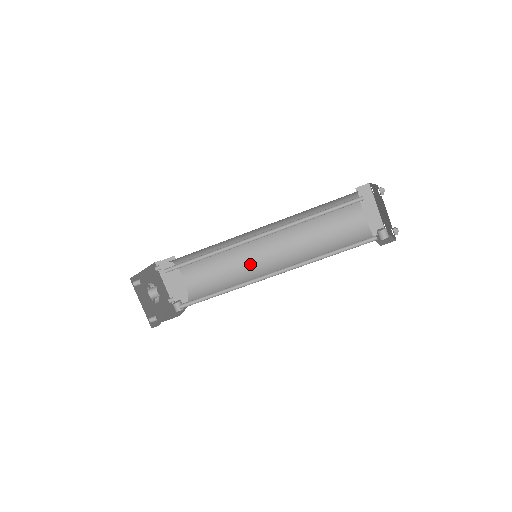
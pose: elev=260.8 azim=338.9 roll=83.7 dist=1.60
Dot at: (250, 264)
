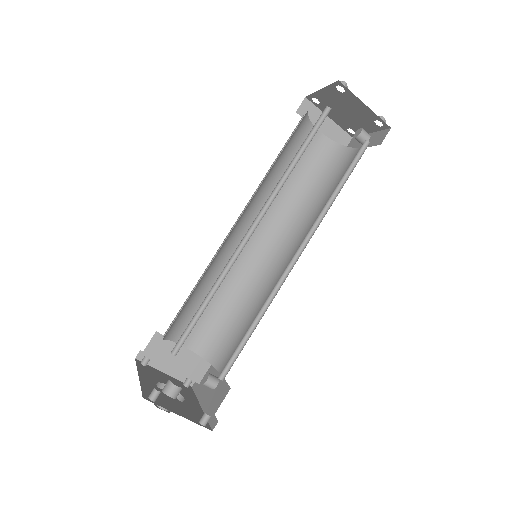
Dot at: (247, 273)
